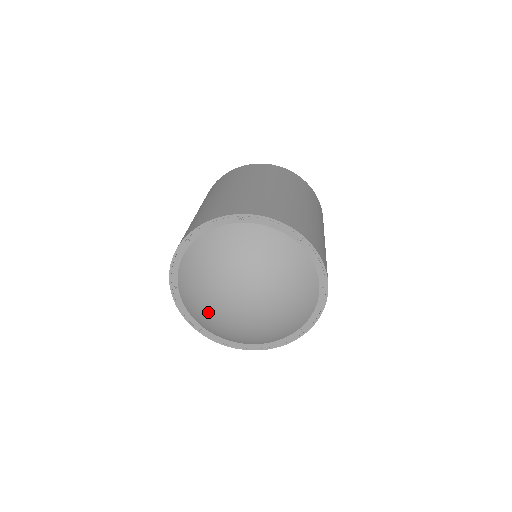
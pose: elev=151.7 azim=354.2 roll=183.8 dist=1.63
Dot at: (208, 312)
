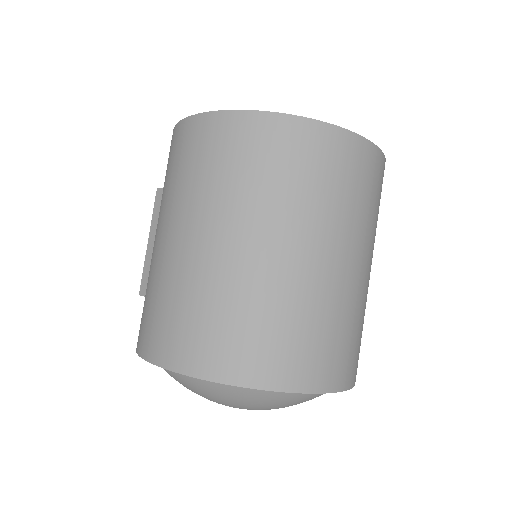
Dot at: occluded
